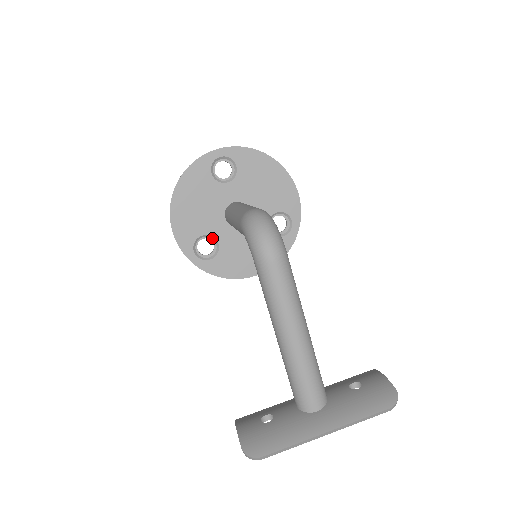
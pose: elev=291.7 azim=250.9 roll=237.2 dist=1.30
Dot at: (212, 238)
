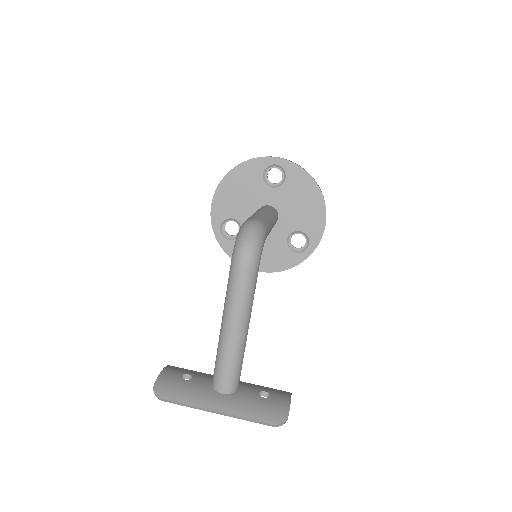
Dot at: (239, 224)
